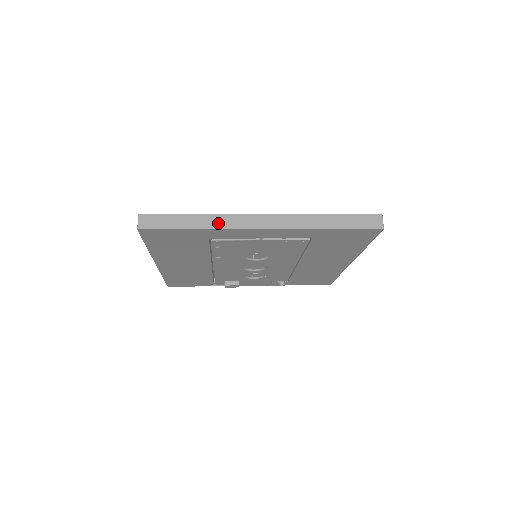
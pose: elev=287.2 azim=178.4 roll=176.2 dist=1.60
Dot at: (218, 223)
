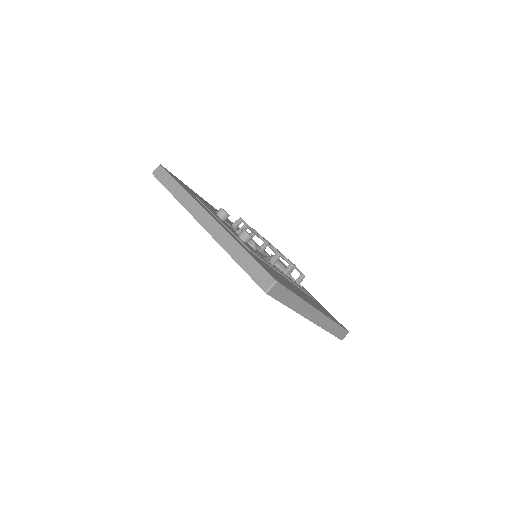
Dot at: (184, 200)
